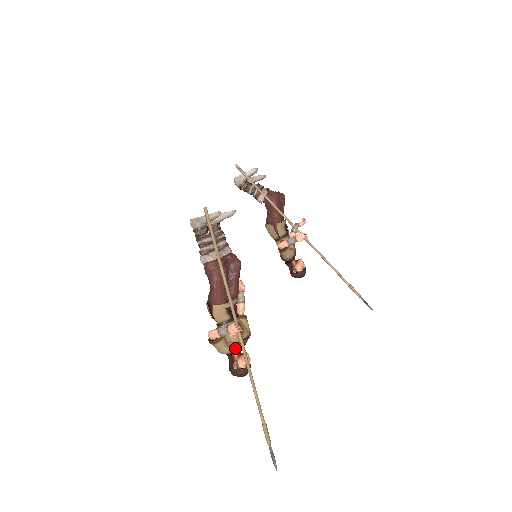
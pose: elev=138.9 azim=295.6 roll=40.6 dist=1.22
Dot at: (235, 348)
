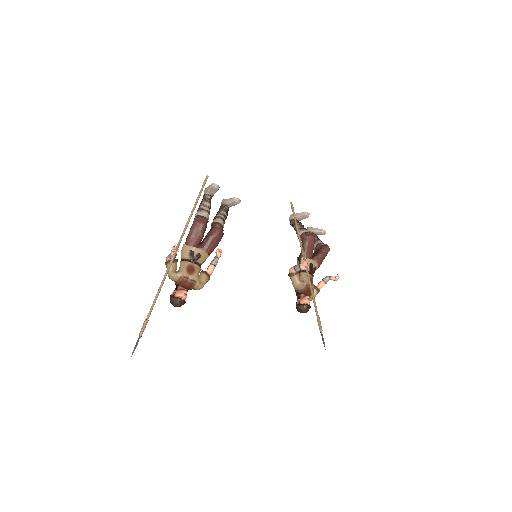
Dot at: (178, 278)
